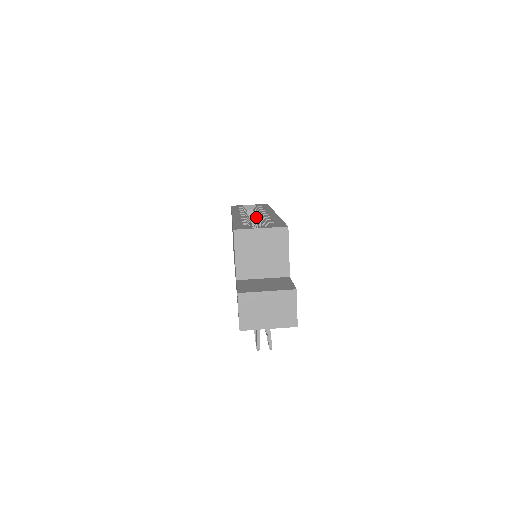
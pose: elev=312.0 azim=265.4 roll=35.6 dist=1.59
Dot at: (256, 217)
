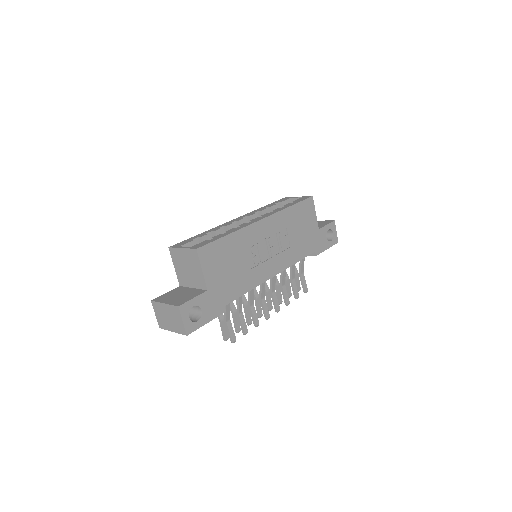
Dot at: occluded
